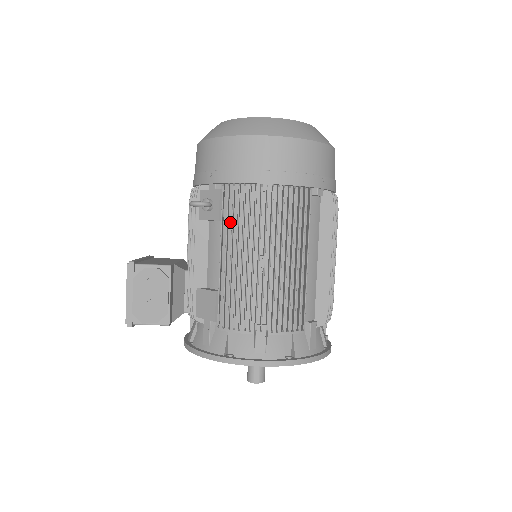
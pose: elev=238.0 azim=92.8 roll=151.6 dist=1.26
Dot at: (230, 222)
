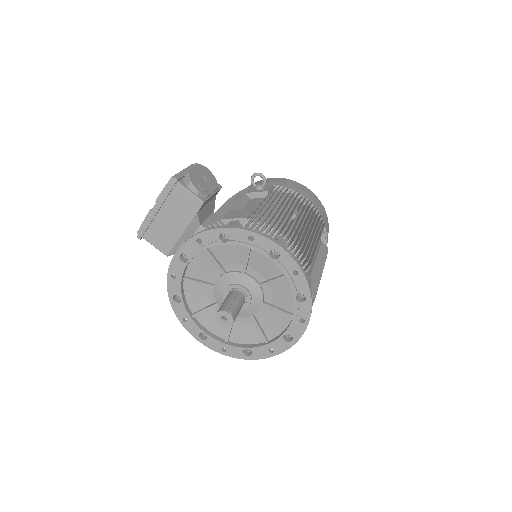
Dot at: (273, 199)
